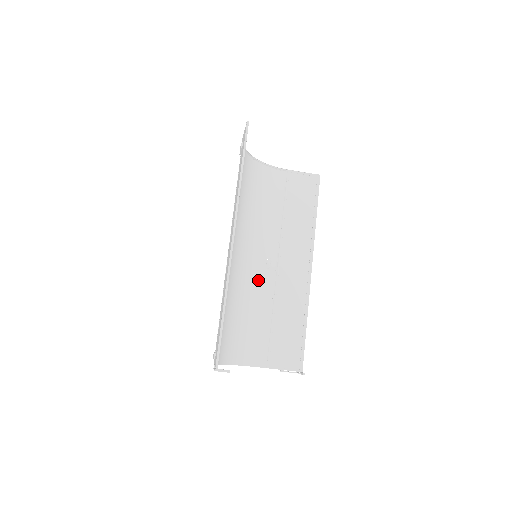
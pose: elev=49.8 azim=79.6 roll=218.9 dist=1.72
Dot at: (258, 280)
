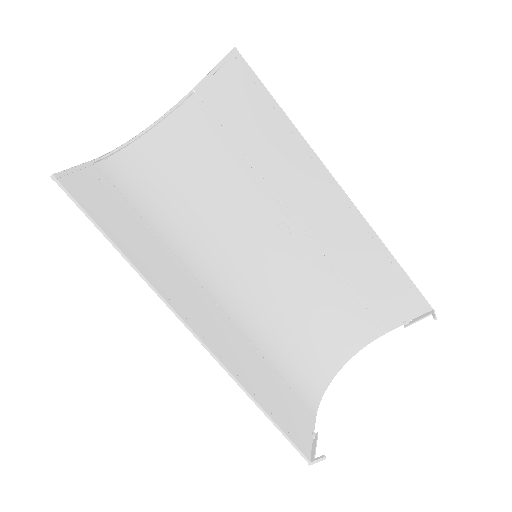
Dot at: (290, 258)
